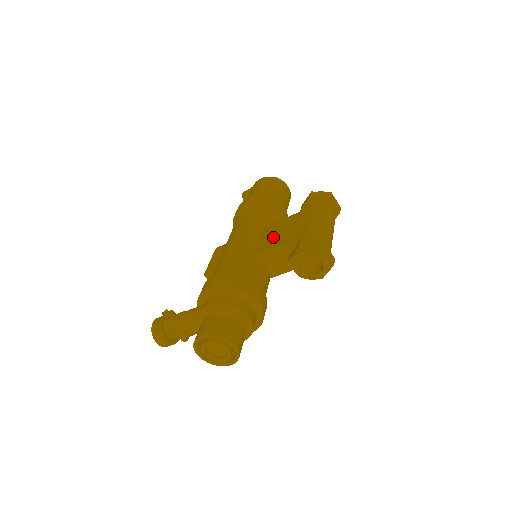
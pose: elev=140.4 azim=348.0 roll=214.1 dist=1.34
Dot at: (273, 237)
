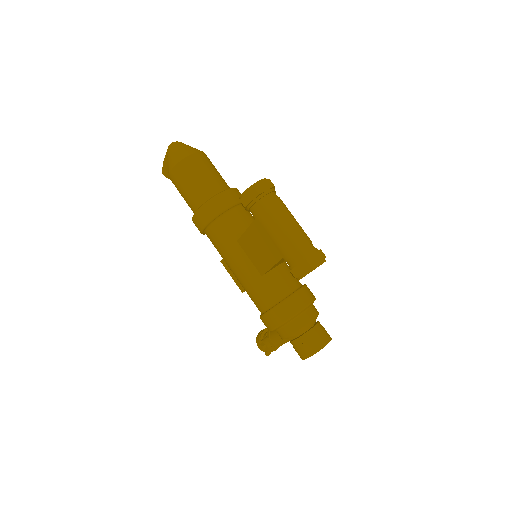
Dot at: (259, 256)
